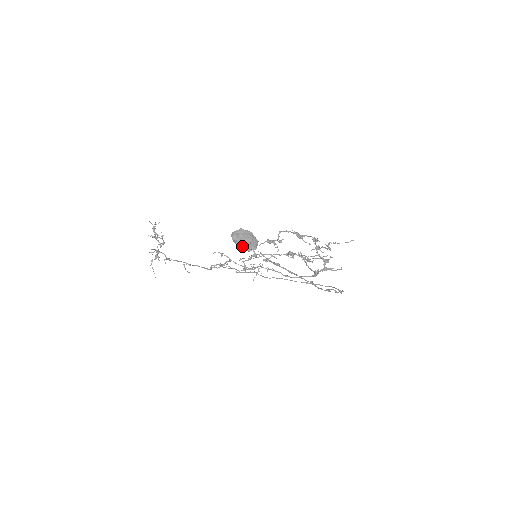
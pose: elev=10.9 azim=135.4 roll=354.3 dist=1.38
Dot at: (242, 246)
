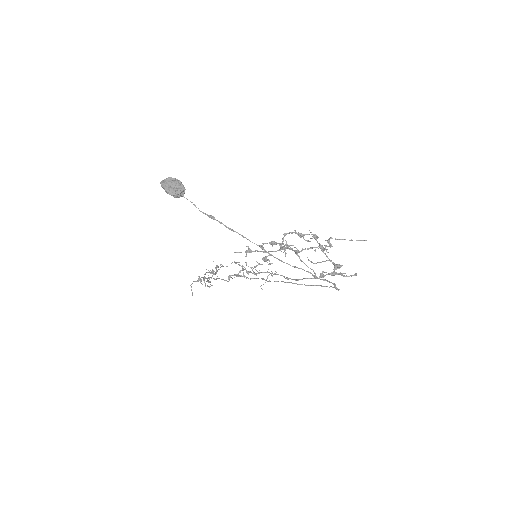
Dot at: (166, 189)
